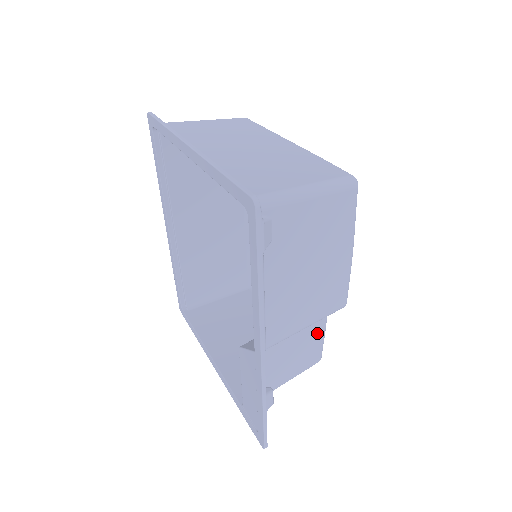
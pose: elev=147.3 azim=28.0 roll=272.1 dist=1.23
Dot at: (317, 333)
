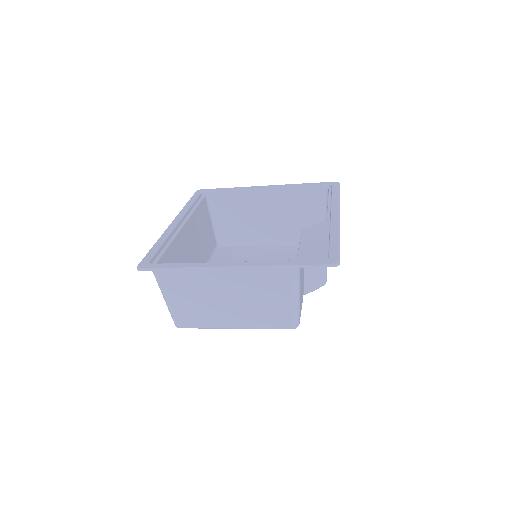
Dot at: occluded
